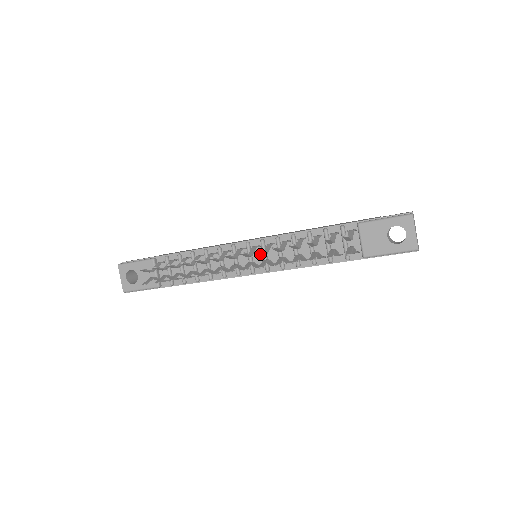
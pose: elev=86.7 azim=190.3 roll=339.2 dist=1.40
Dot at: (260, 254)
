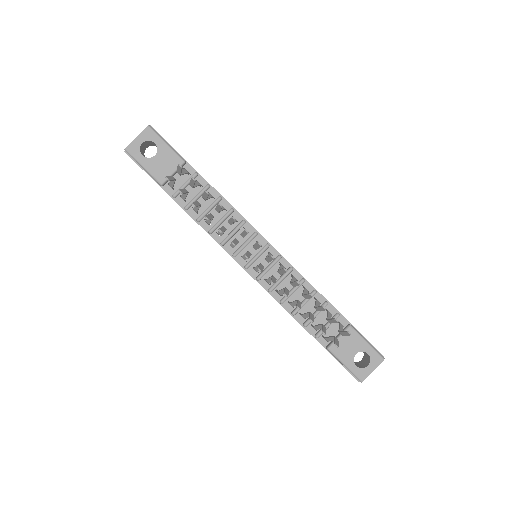
Dot at: (266, 262)
